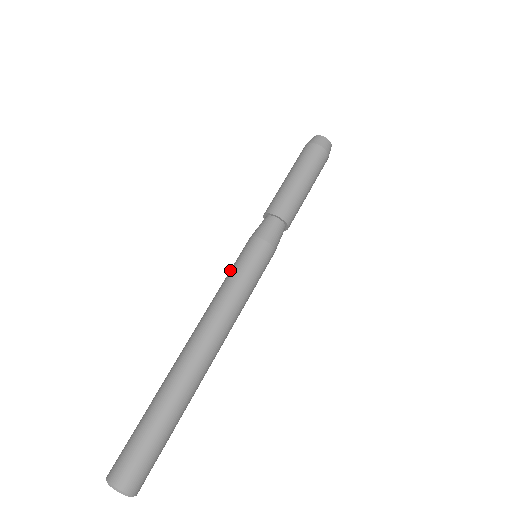
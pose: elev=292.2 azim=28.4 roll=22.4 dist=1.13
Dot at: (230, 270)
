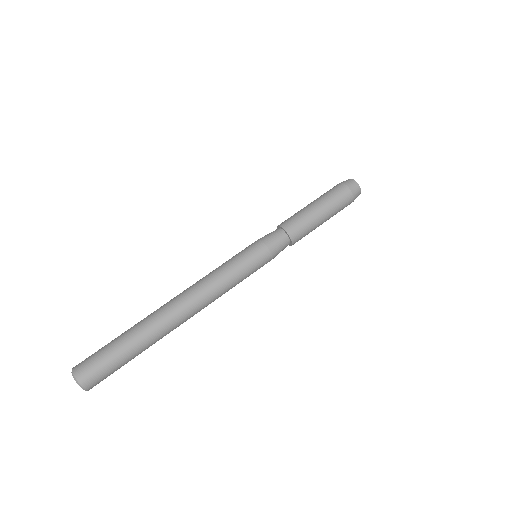
Dot at: occluded
